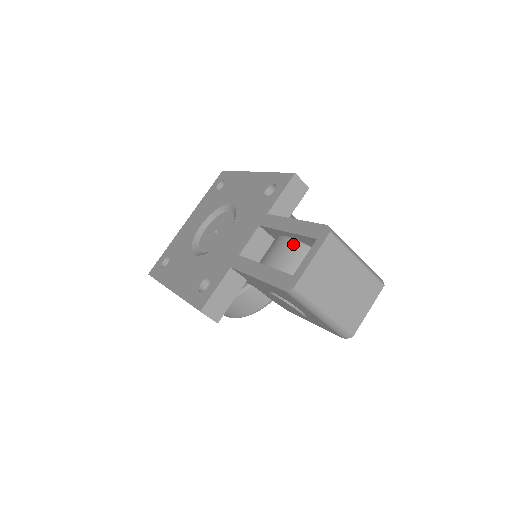
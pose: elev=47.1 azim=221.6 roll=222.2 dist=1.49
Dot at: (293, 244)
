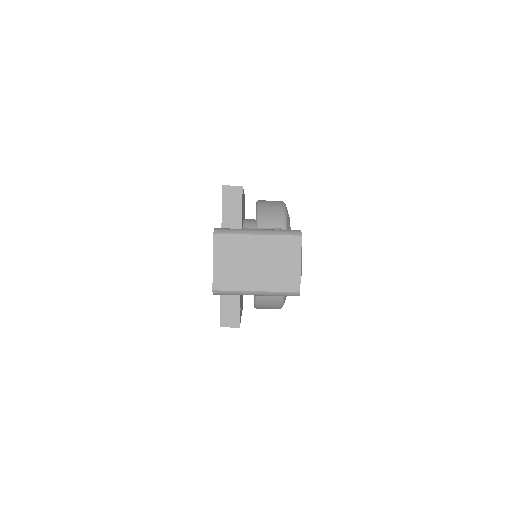
Dot at: occluded
